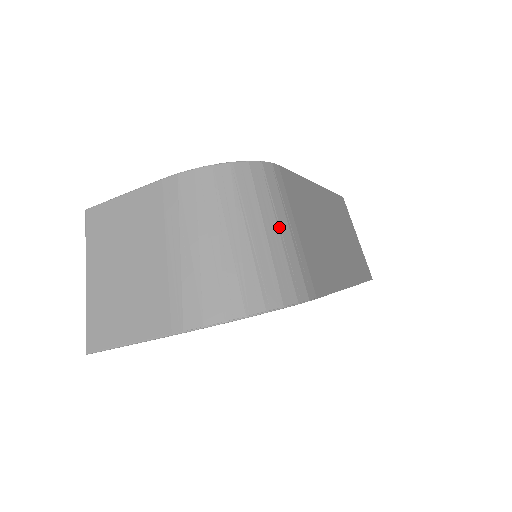
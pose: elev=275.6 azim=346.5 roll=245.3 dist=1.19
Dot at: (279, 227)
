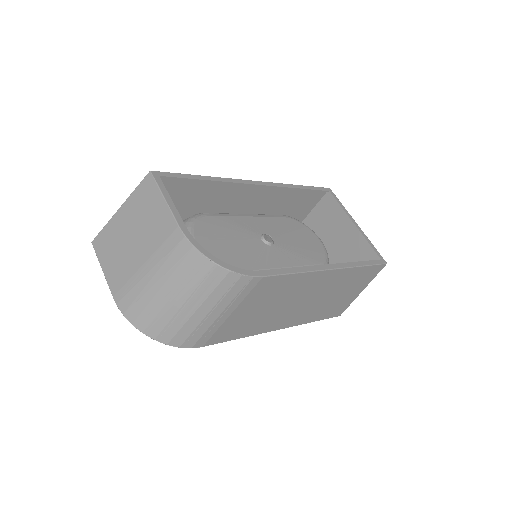
Dot at: (210, 312)
